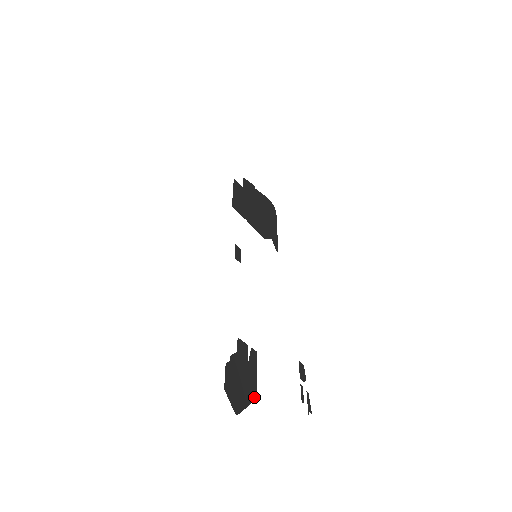
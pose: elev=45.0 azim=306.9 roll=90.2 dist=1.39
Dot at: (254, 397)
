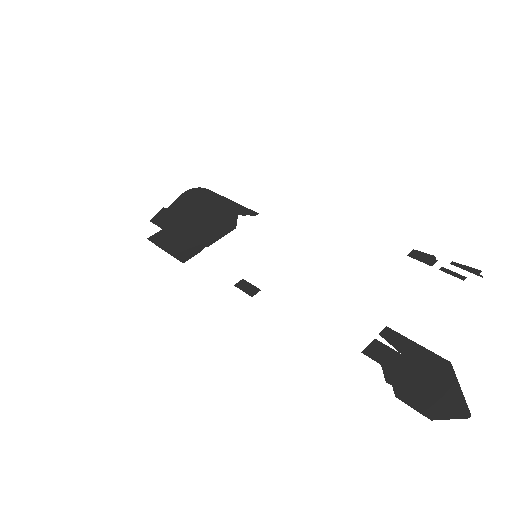
Dot at: (448, 368)
